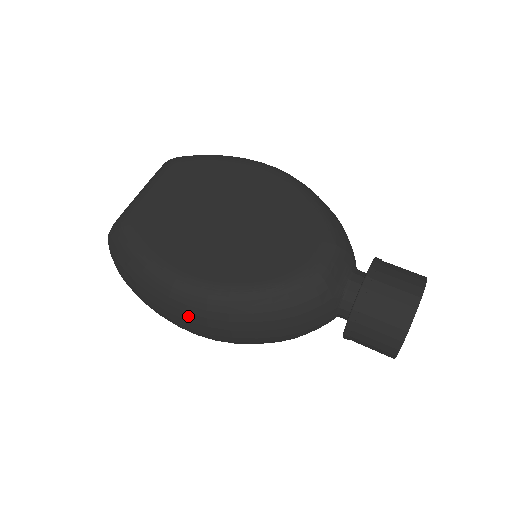
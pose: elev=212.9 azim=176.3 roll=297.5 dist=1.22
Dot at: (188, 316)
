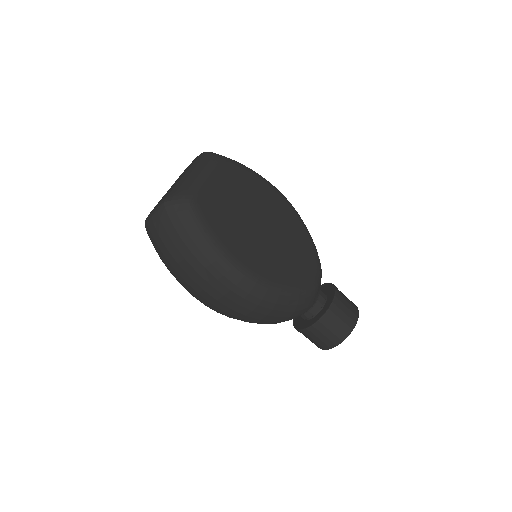
Dot at: (229, 293)
